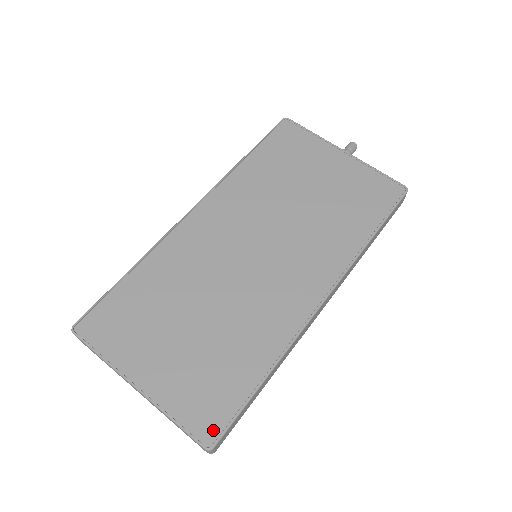
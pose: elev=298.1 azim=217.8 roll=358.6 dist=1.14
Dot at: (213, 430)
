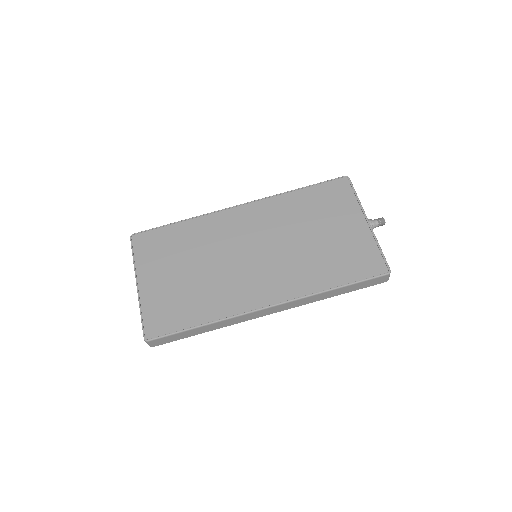
Dot at: (154, 332)
